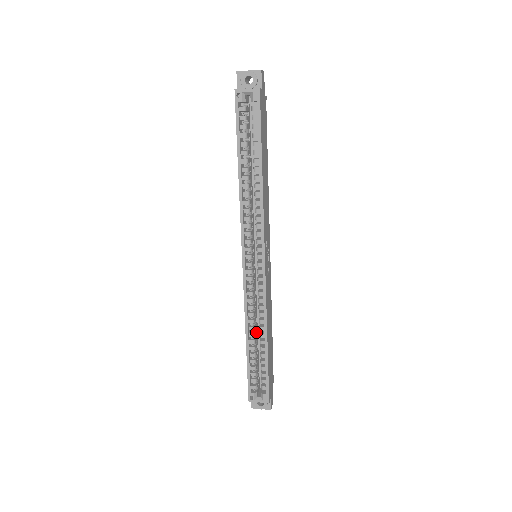
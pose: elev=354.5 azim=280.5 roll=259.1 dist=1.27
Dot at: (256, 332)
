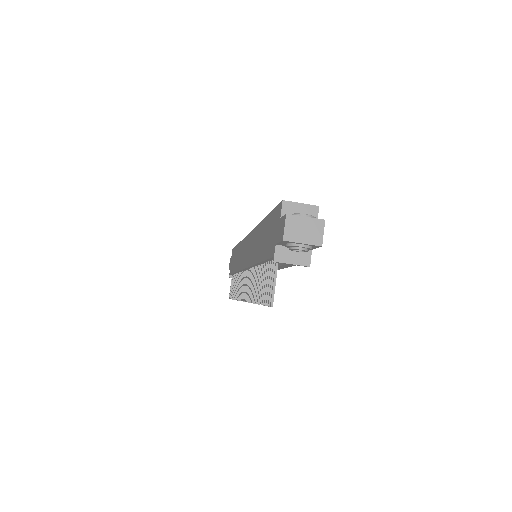
Dot at: occluded
